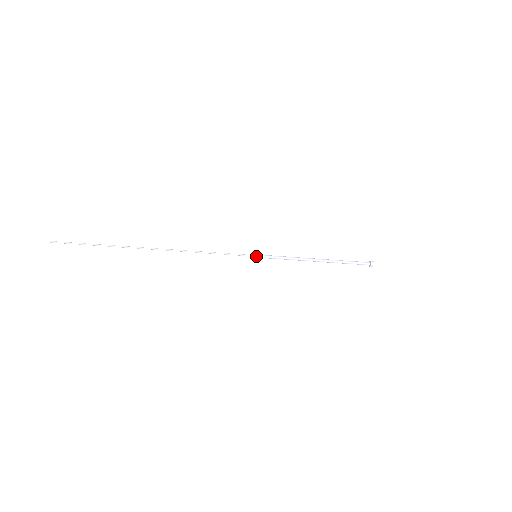
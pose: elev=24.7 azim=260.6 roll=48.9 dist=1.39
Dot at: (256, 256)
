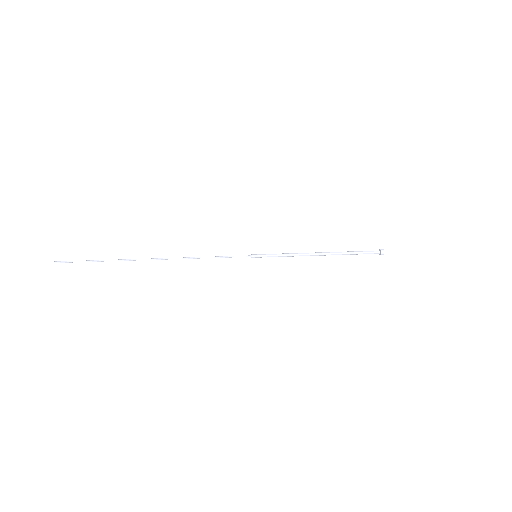
Dot at: (256, 257)
